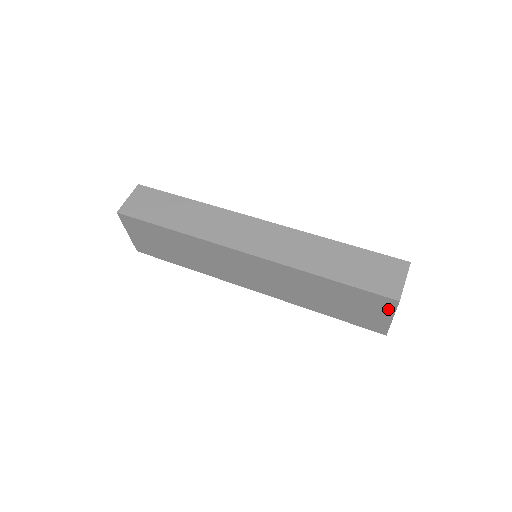
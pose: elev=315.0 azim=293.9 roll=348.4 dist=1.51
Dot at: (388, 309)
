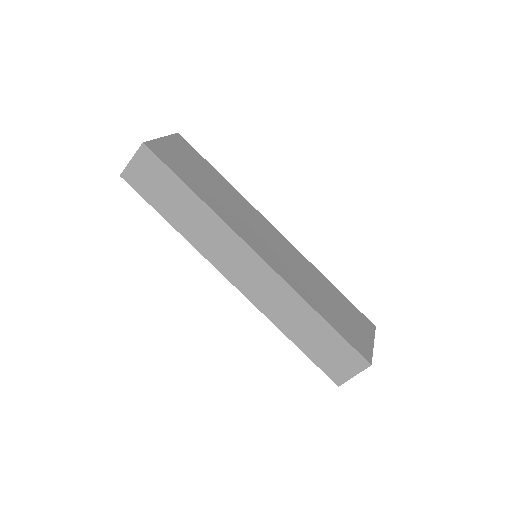
Dot at: occluded
